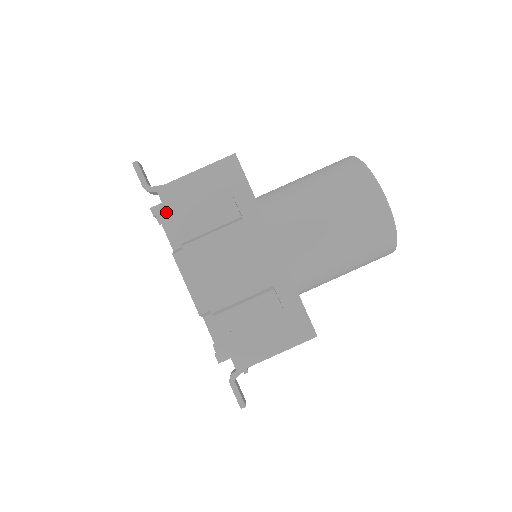
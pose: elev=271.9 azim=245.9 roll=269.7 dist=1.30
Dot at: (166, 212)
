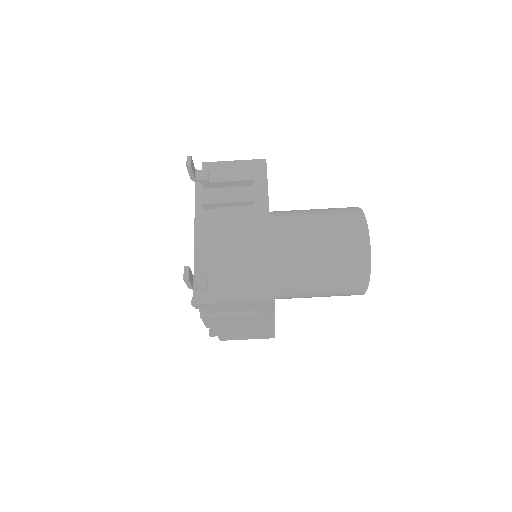
Dot at: (204, 310)
